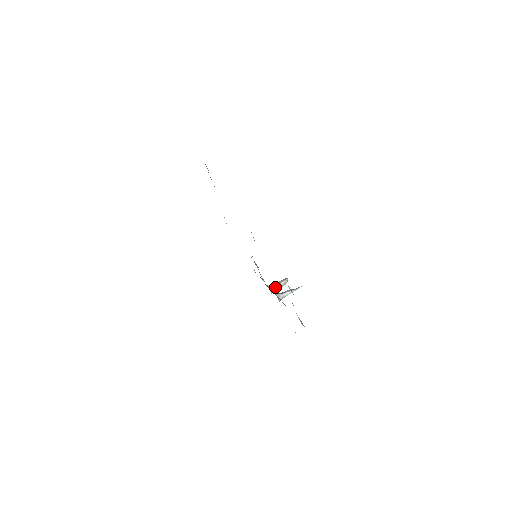
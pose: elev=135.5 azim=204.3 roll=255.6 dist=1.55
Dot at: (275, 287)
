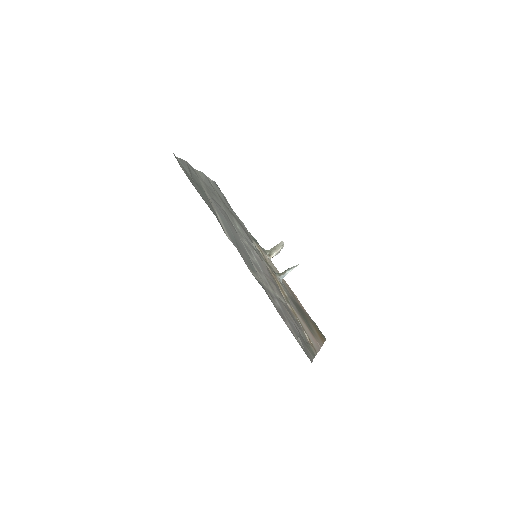
Dot at: (273, 254)
